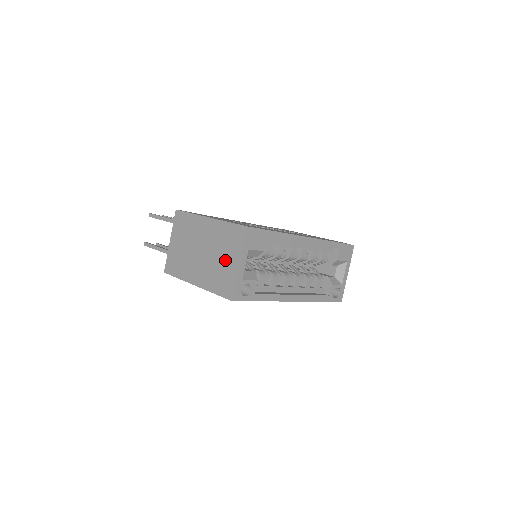
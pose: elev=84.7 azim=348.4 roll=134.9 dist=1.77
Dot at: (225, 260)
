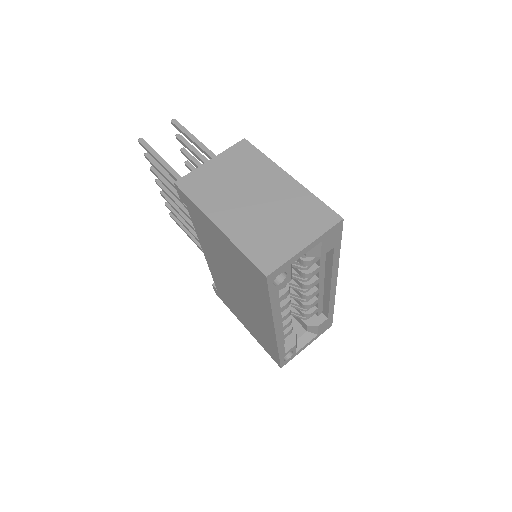
Dot at: (286, 229)
